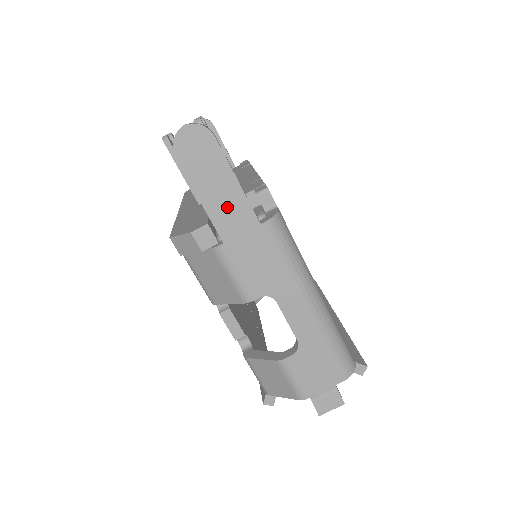
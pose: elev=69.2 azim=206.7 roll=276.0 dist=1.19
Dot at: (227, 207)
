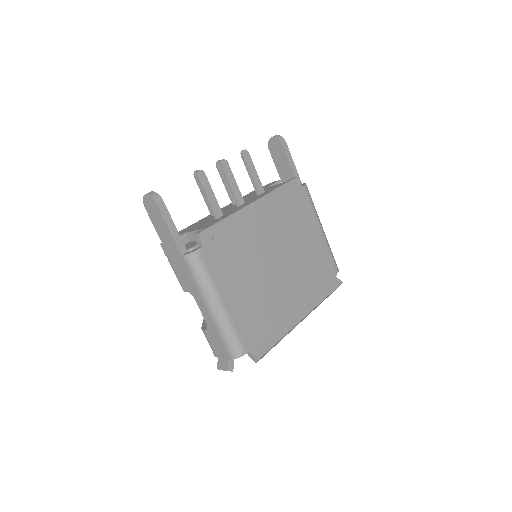
Dot at: (167, 240)
